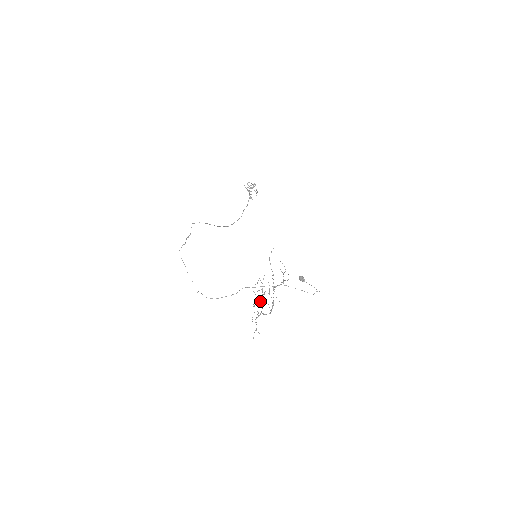
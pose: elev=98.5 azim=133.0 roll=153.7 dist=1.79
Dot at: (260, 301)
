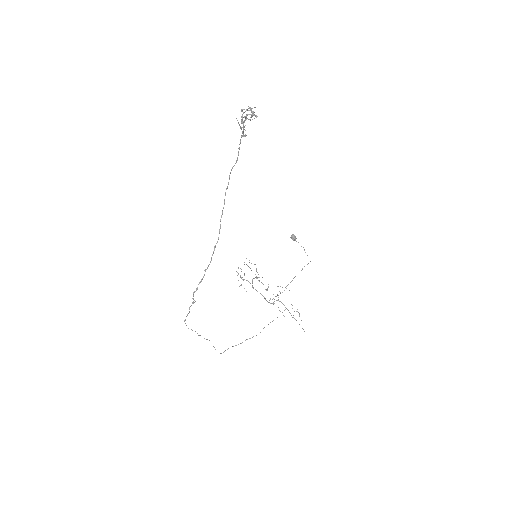
Dot at: (252, 281)
